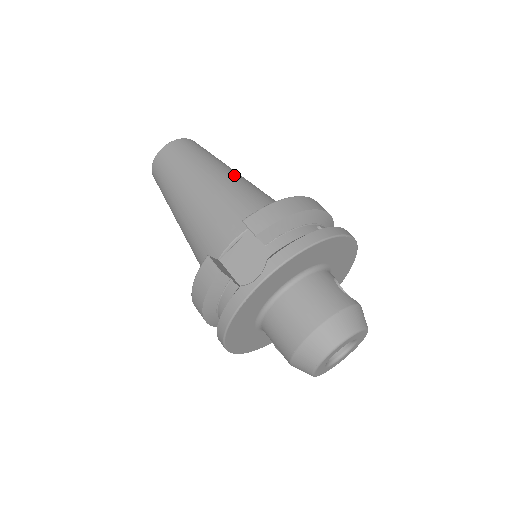
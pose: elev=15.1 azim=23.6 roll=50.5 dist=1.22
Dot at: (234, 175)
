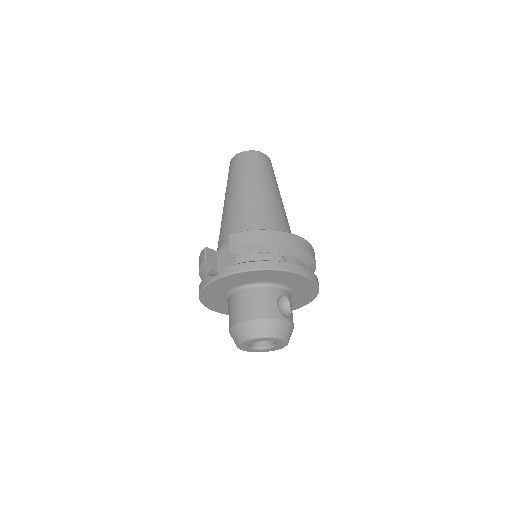
Dot at: (265, 194)
